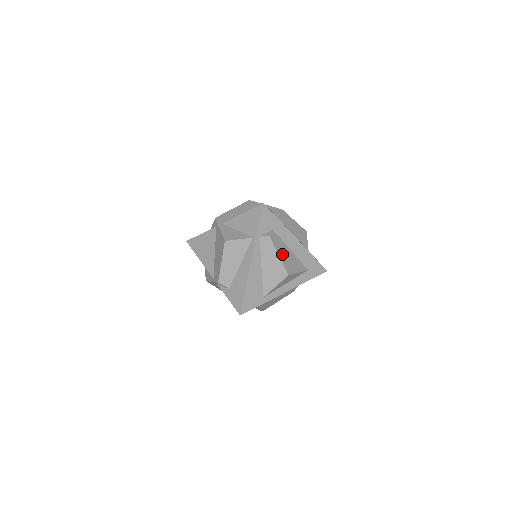
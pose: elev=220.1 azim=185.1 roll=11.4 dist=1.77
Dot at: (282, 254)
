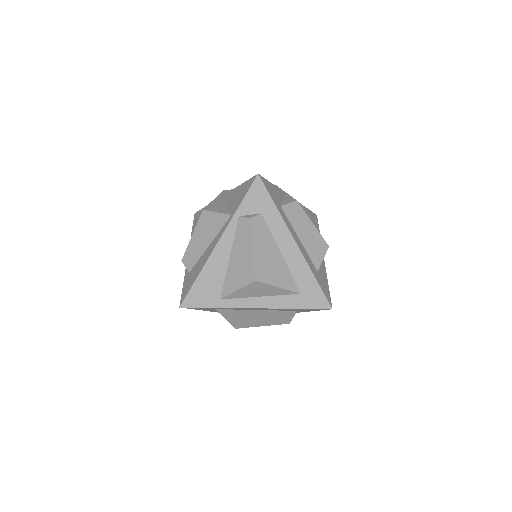
Dot at: (261, 250)
